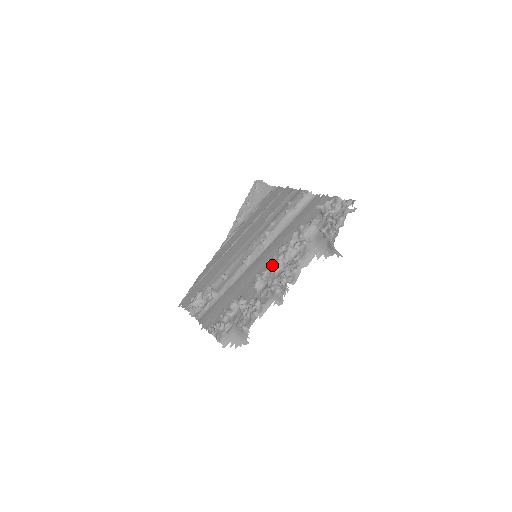
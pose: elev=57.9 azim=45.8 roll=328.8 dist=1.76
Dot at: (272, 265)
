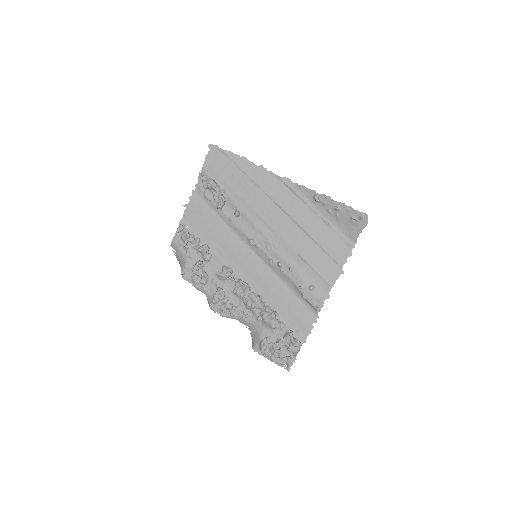
Dot at: (238, 289)
